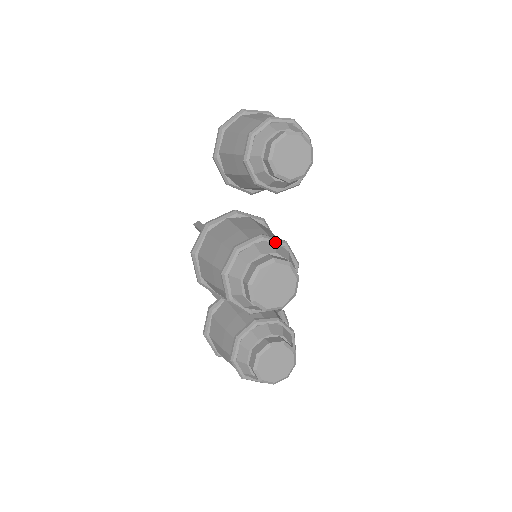
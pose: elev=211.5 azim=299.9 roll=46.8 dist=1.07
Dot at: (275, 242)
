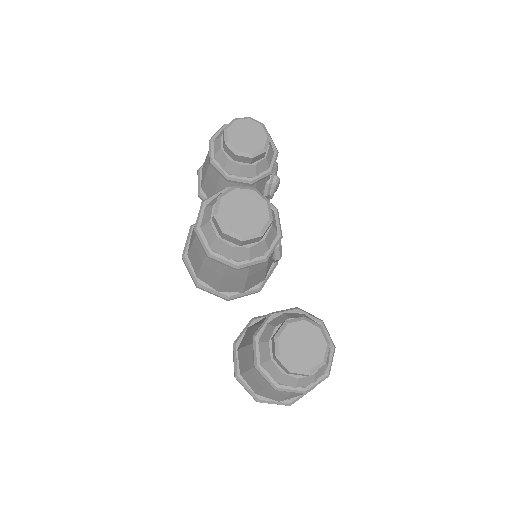
Dot at: occluded
